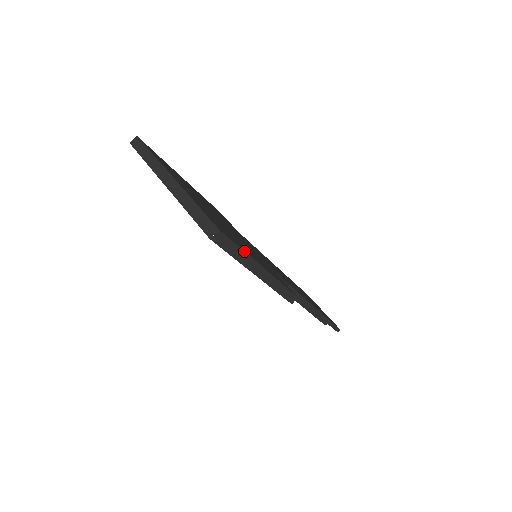
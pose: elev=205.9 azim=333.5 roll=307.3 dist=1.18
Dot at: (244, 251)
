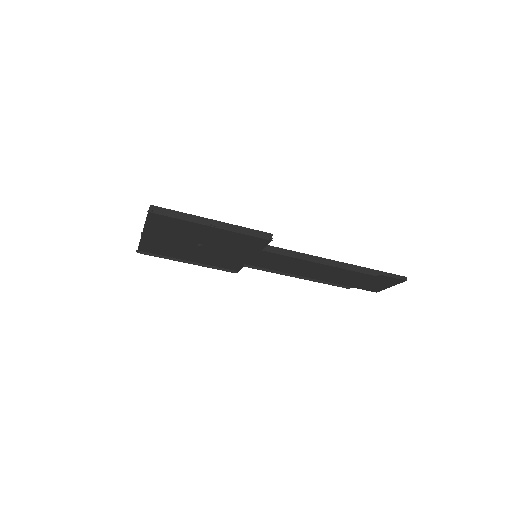
Dot at: (182, 213)
